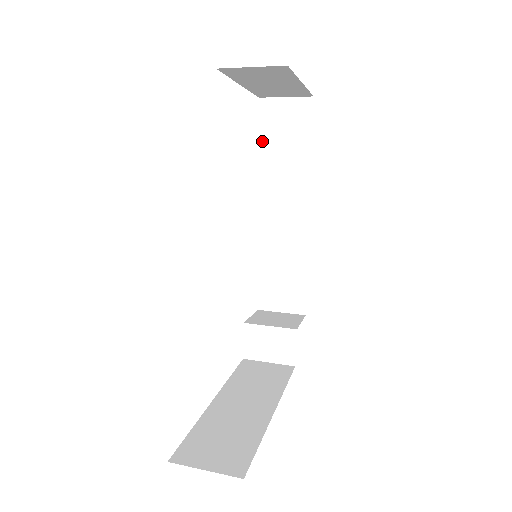
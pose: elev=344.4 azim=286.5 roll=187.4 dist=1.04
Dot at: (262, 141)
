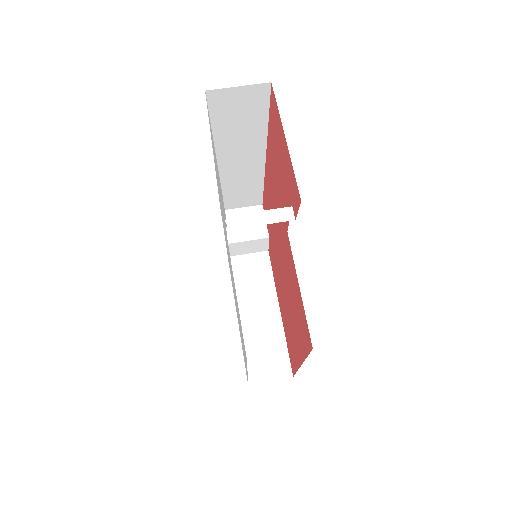
Dot at: (213, 122)
